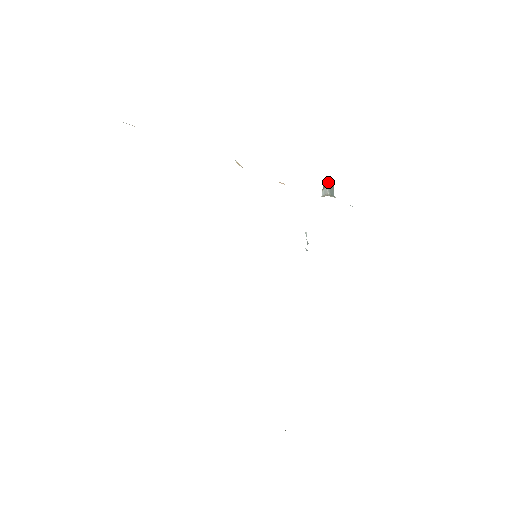
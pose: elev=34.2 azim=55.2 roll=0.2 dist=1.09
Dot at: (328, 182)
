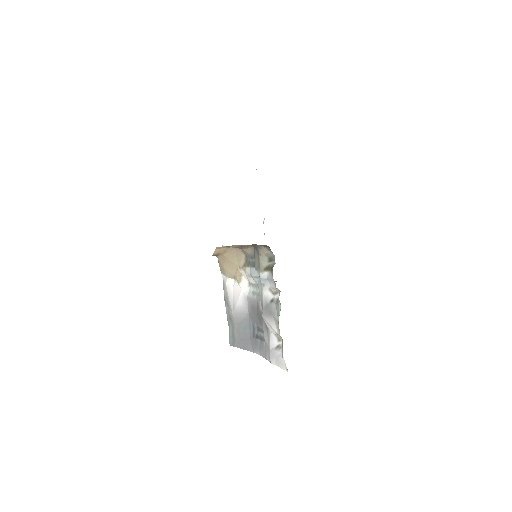
Dot at: occluded
